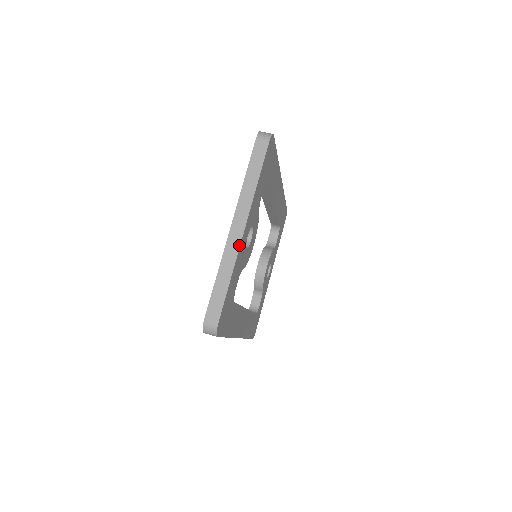
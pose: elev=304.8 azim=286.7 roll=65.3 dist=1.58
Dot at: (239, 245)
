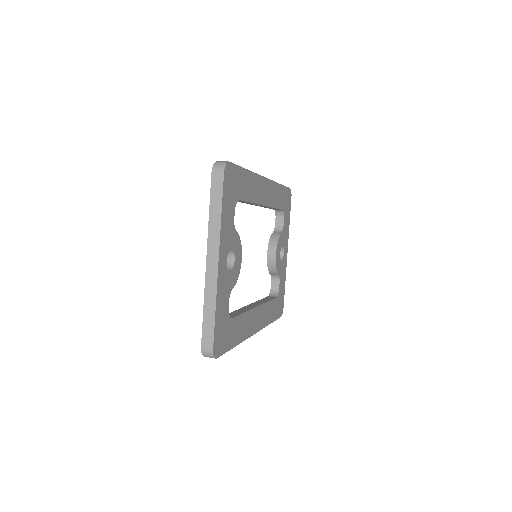
Dot at: (216, 278)
